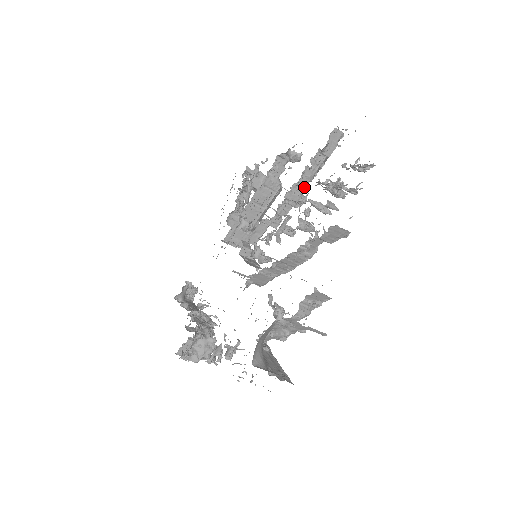
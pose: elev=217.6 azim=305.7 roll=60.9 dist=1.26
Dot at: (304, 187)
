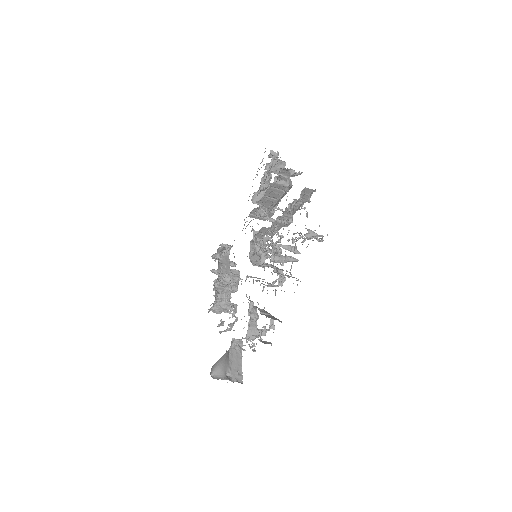
Dot at: (288, 218)
